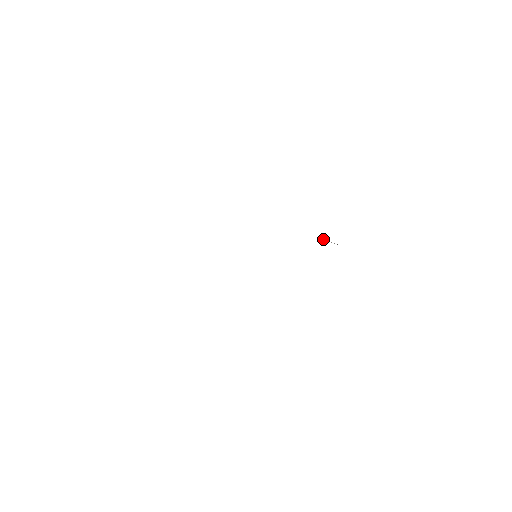
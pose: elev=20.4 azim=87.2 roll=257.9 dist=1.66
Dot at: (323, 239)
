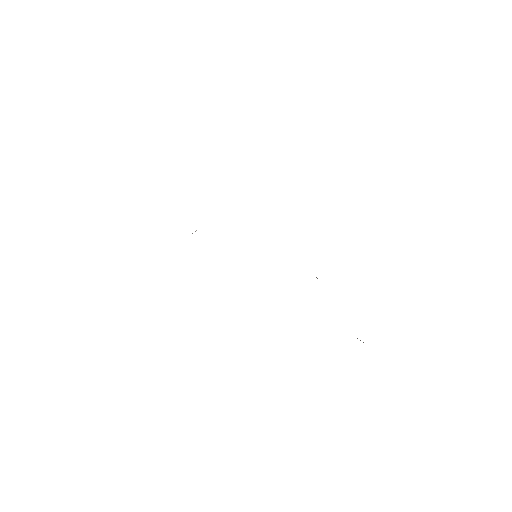
Dot at: occluded
